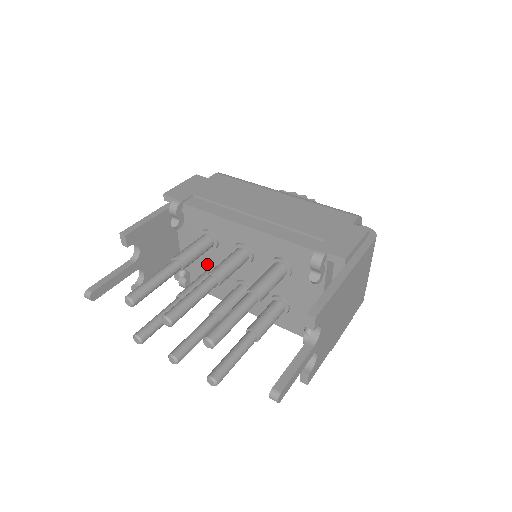
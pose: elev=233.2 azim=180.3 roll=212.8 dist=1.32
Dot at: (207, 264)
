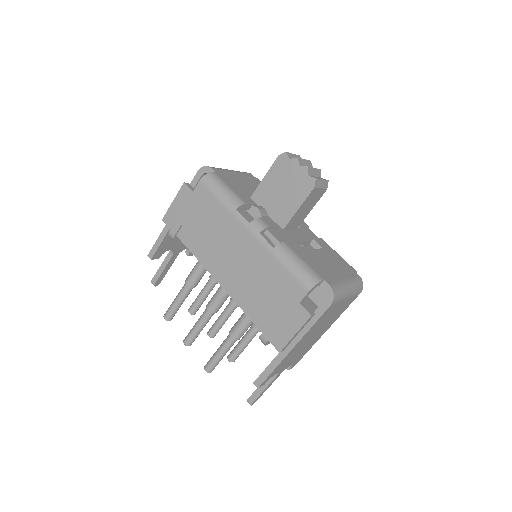
Dot at: occluded
